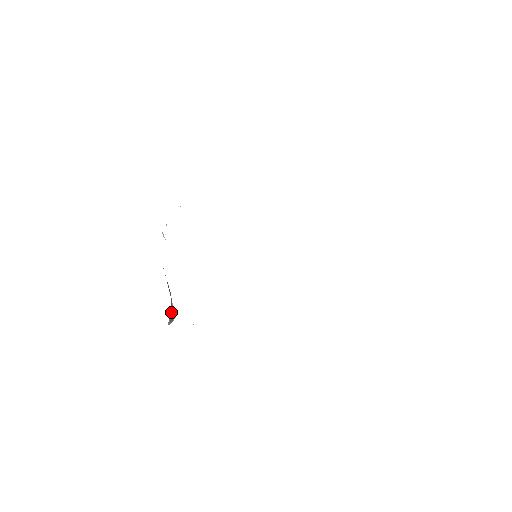
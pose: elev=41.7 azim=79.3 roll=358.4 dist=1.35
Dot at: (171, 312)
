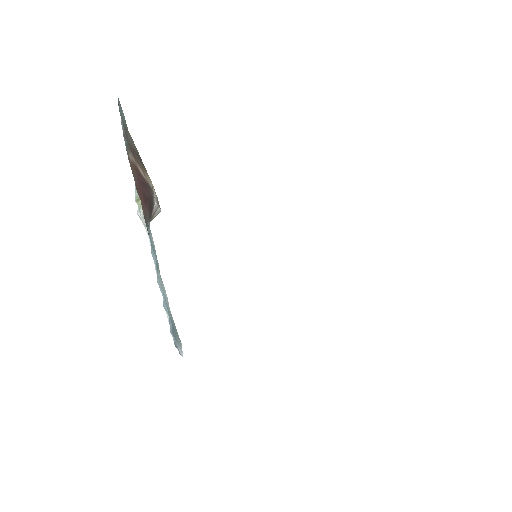
Dot at: (151, 219)
